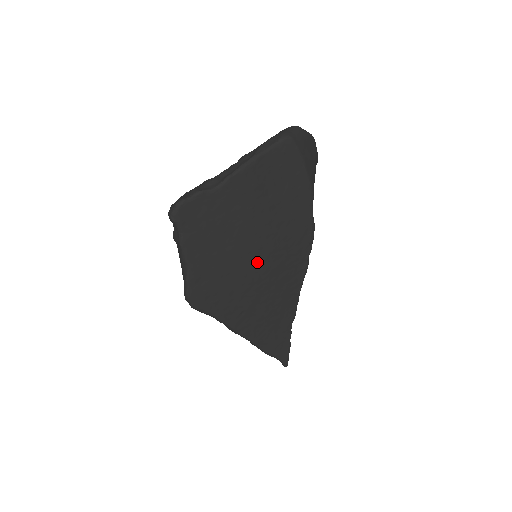
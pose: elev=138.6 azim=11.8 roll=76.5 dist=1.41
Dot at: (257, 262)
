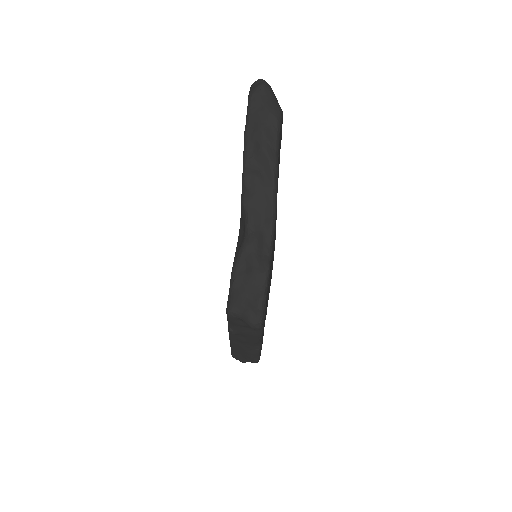
Dot at: occluded
